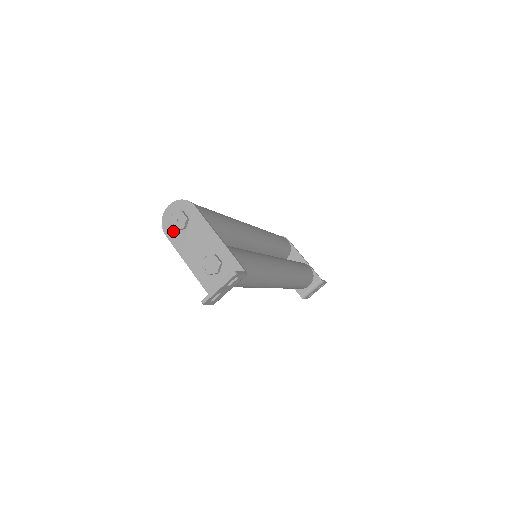
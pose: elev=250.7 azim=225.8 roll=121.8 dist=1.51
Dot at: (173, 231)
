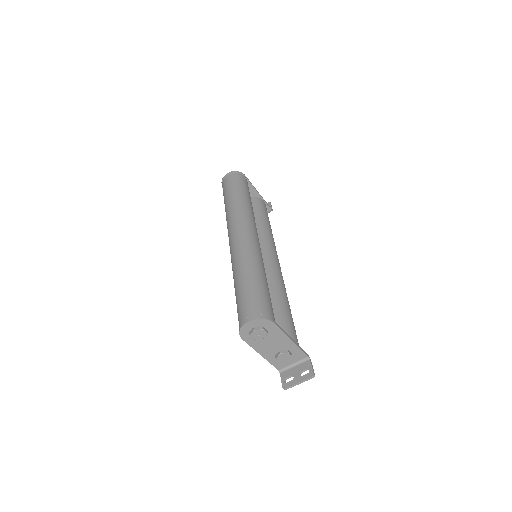
Dot at: (250, 337)
